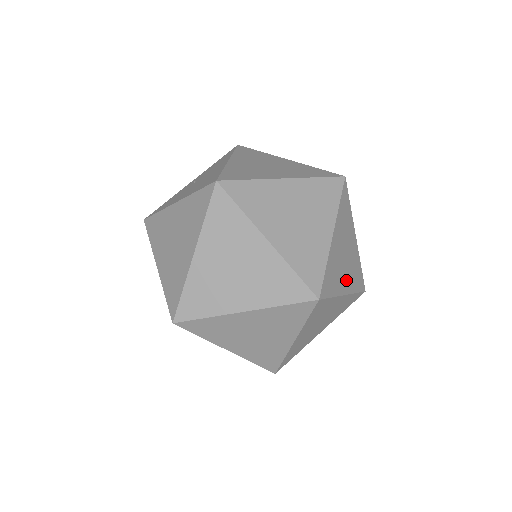
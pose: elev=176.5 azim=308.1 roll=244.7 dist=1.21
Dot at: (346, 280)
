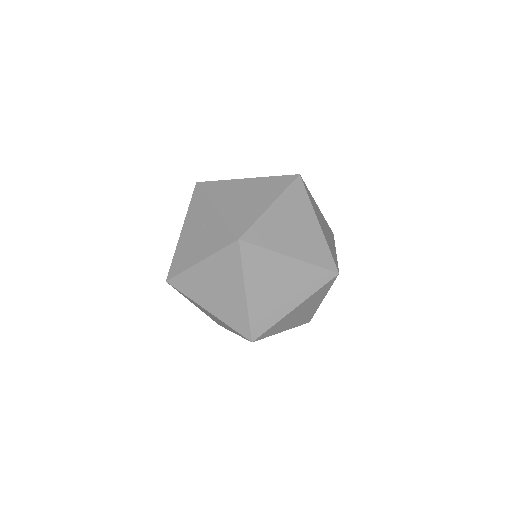
Dot at: occluded
